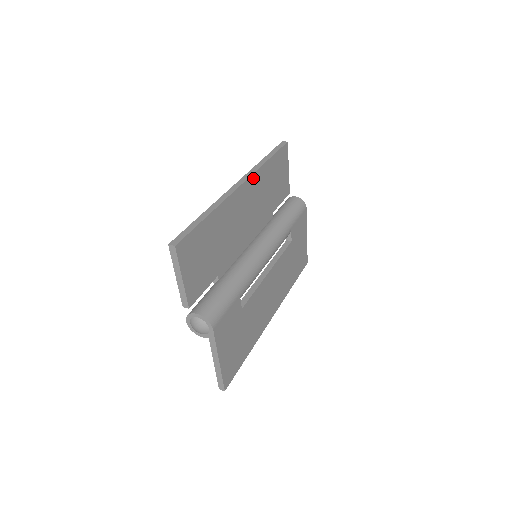
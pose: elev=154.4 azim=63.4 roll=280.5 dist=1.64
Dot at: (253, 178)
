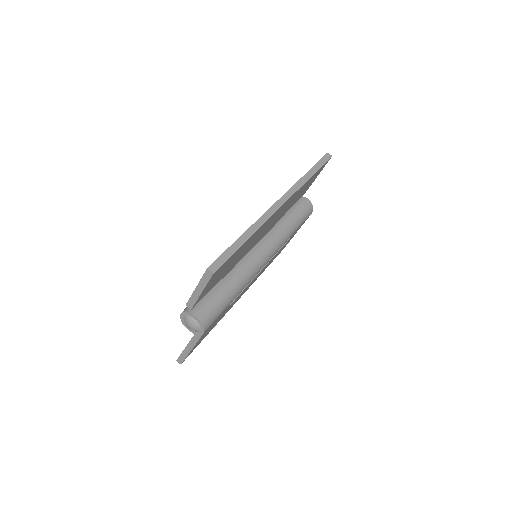
Dot at: occluded
